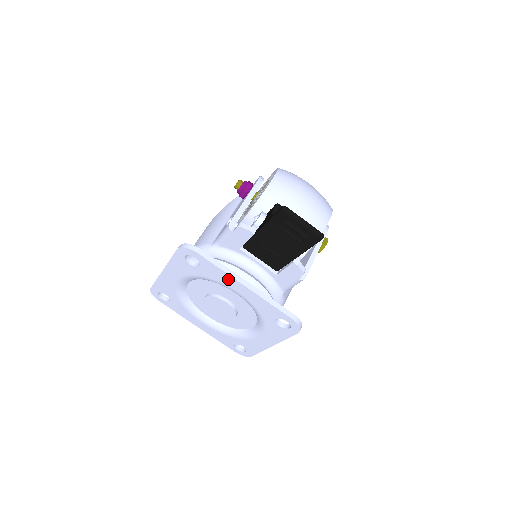
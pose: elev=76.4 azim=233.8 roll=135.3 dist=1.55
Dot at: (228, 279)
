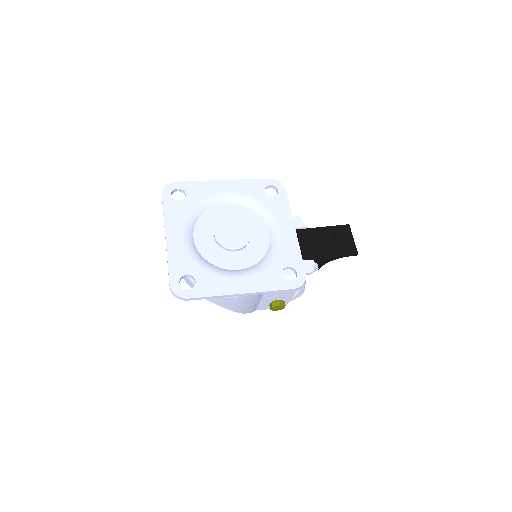
Dot at: (286, 217)
